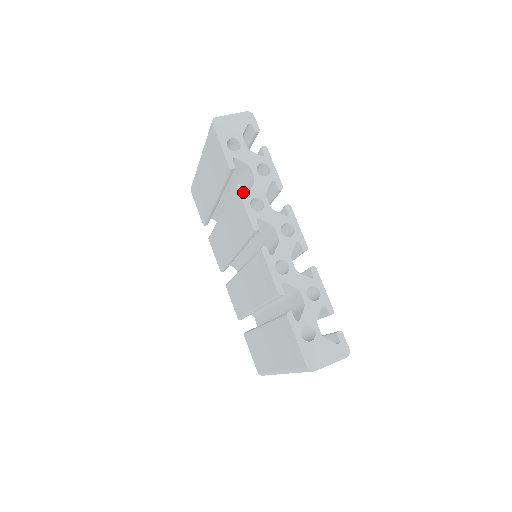
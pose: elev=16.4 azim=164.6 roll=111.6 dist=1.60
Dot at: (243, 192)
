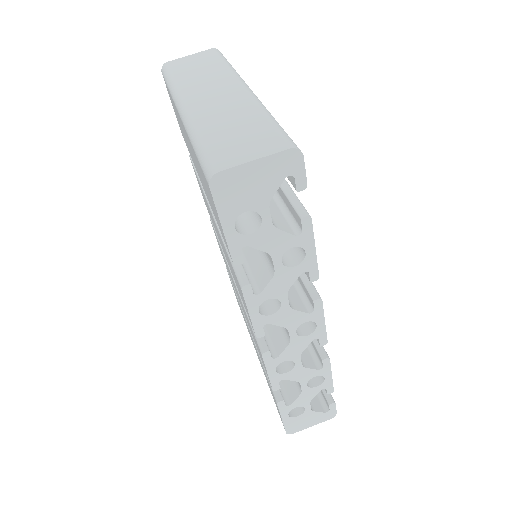
Dot at: (250, 295)
